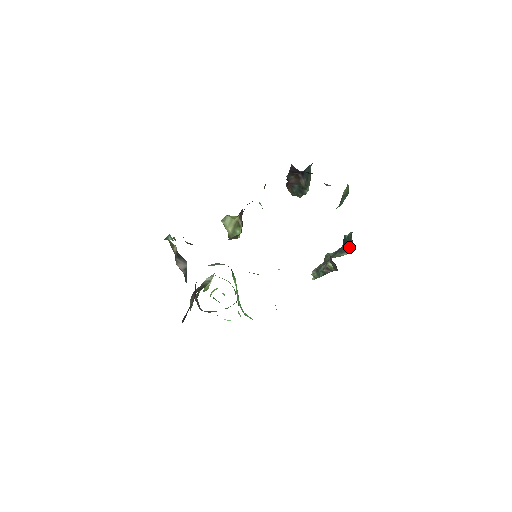
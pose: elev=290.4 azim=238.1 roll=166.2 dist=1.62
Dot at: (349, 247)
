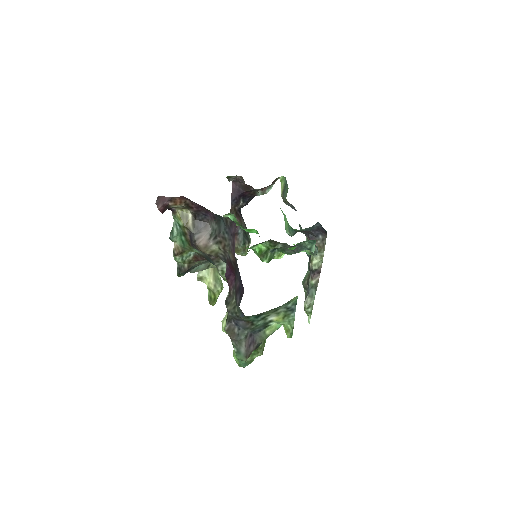
Dot at: occluded
